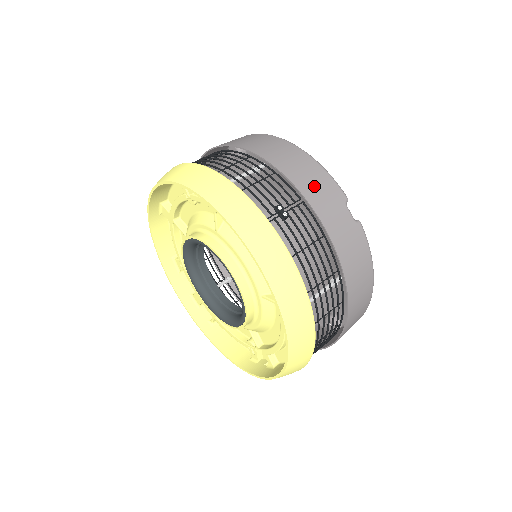
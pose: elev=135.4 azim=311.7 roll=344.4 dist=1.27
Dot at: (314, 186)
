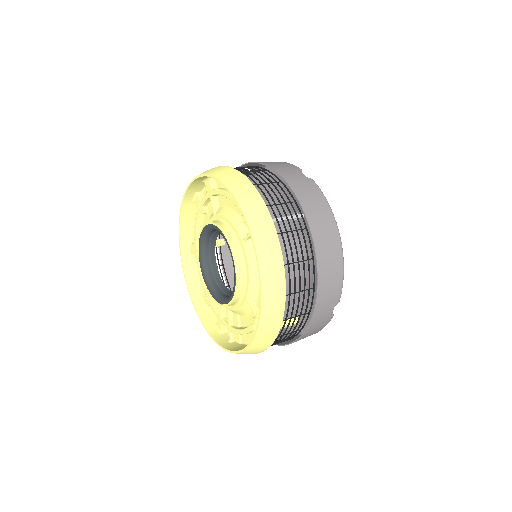
Dot at: (274, 163)
